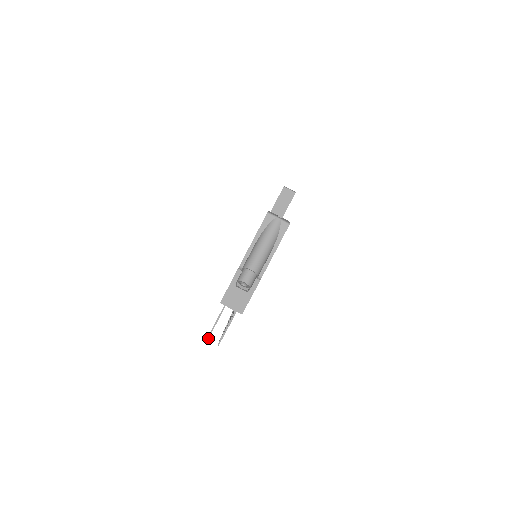
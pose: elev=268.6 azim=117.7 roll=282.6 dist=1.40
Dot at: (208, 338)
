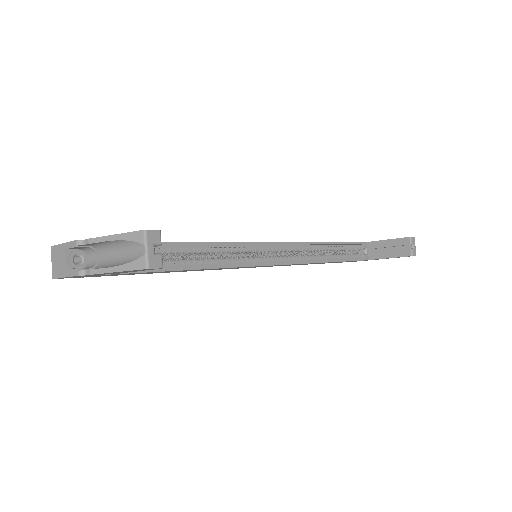
Dot at: occluded
